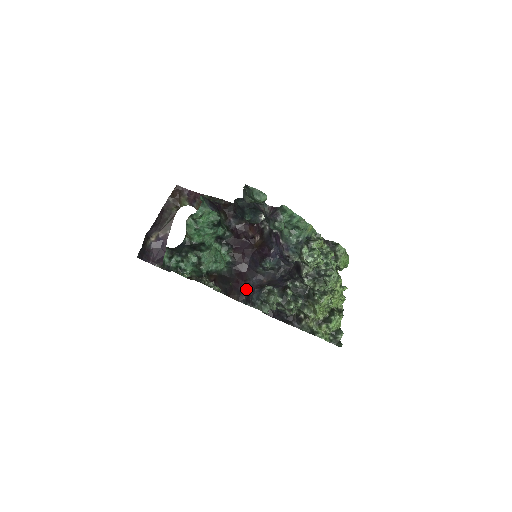
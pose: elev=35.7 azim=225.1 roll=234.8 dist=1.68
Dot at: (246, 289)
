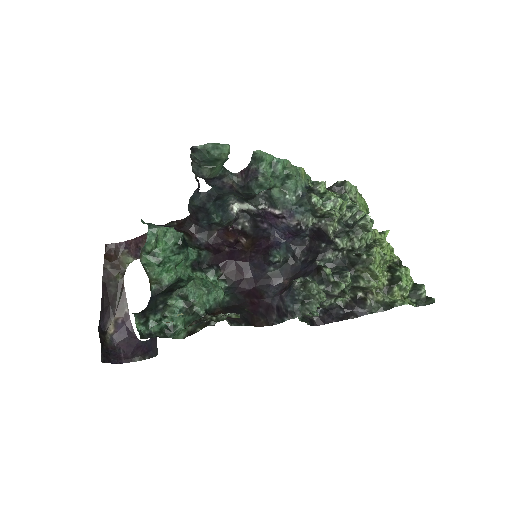
Dot at: (269, 305)
